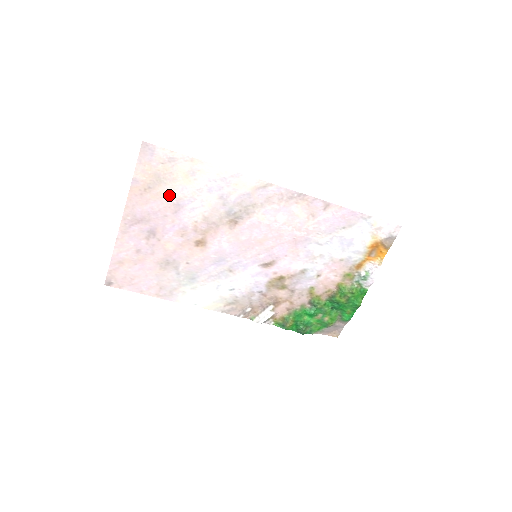
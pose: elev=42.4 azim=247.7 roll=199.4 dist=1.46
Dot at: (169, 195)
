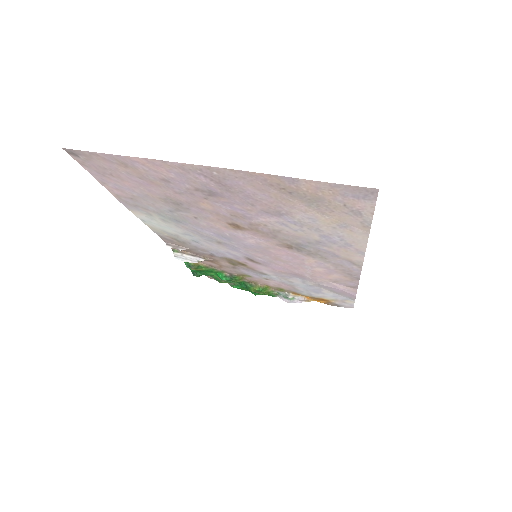
Dot at: (291, 208)
